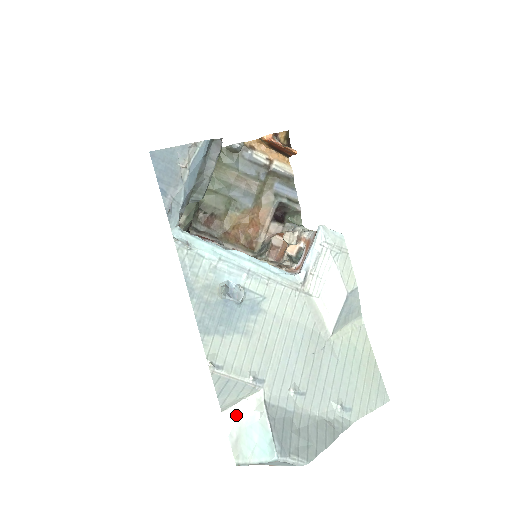
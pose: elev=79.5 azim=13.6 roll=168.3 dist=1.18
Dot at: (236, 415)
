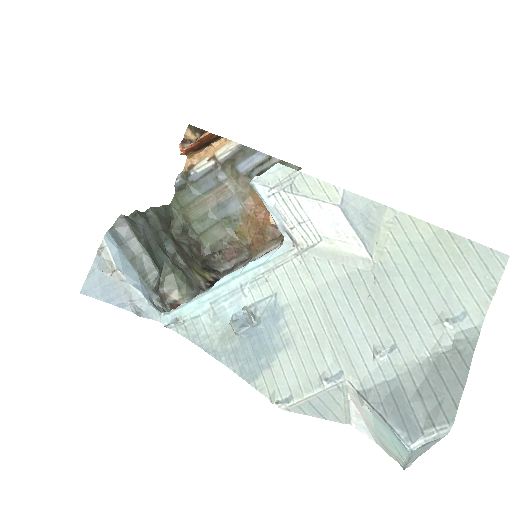
Dot at: (360, 420)
